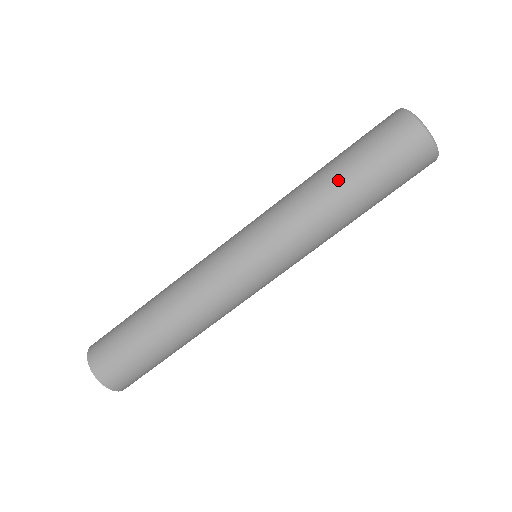
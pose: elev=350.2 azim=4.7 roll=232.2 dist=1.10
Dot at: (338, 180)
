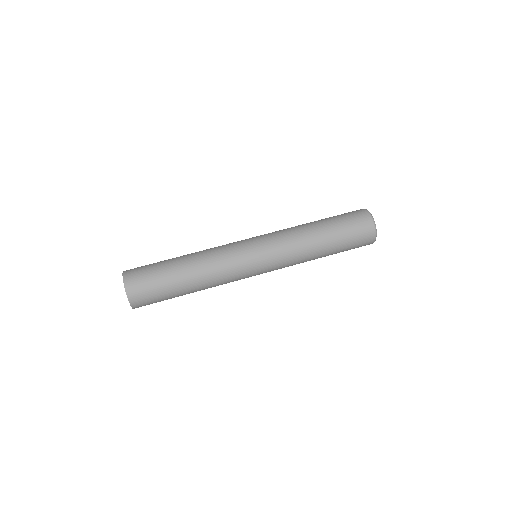
Dot at: (317, 222)
